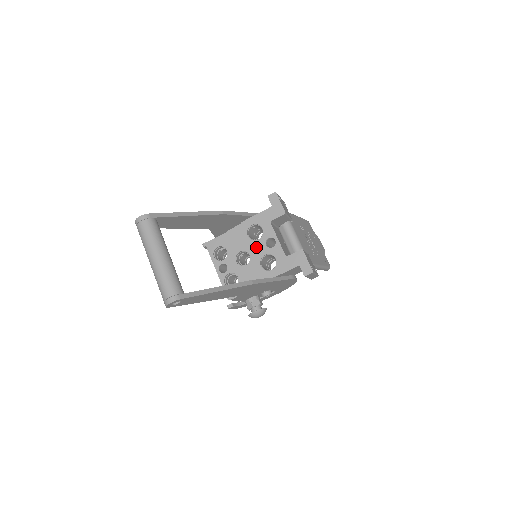
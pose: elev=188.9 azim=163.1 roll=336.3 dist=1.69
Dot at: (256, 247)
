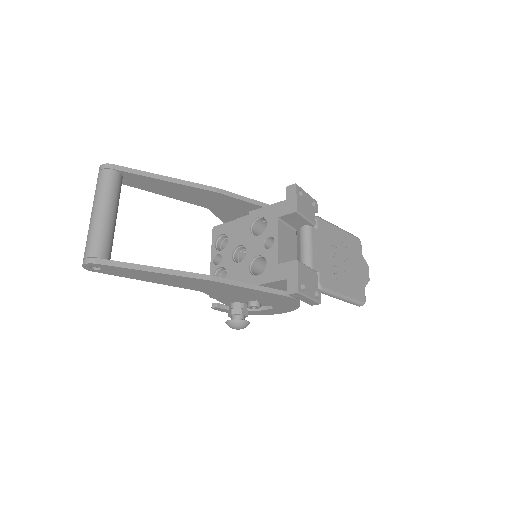
Dot at: (253, 244)
